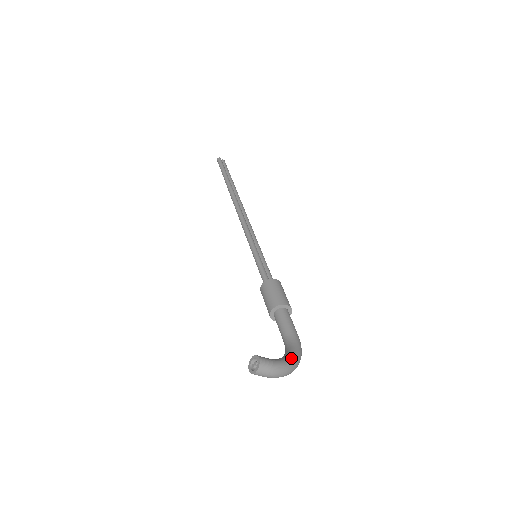
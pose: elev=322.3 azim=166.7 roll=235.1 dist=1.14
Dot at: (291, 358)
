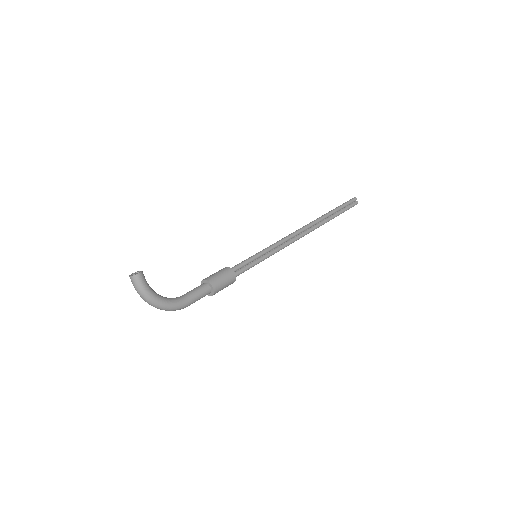
Dot at: (160, 299)
